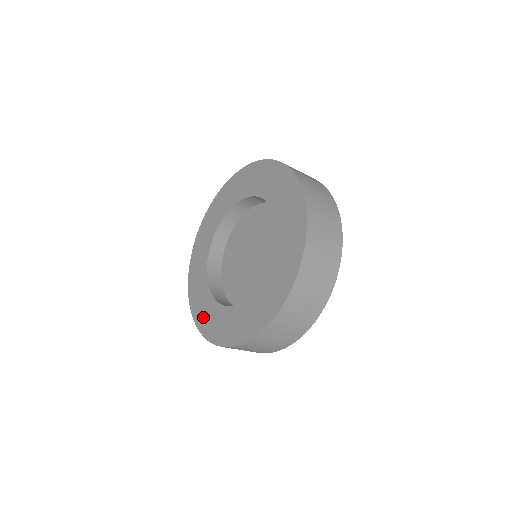
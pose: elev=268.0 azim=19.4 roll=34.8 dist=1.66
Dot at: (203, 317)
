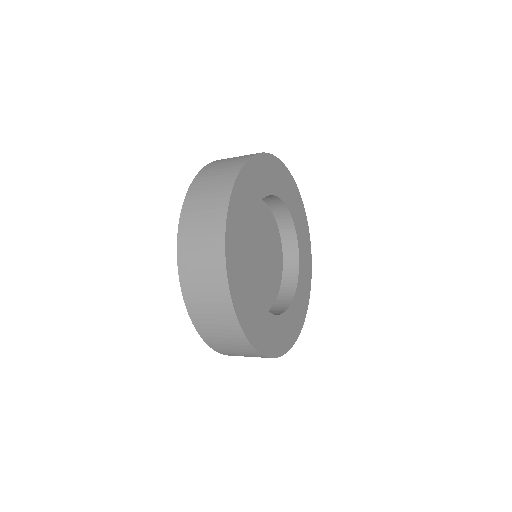
Dot at: occluded
